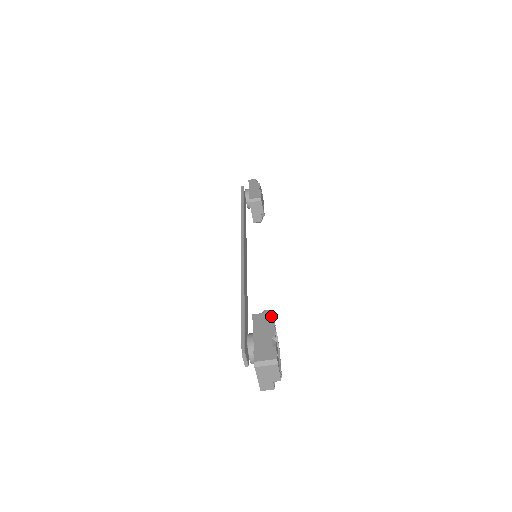
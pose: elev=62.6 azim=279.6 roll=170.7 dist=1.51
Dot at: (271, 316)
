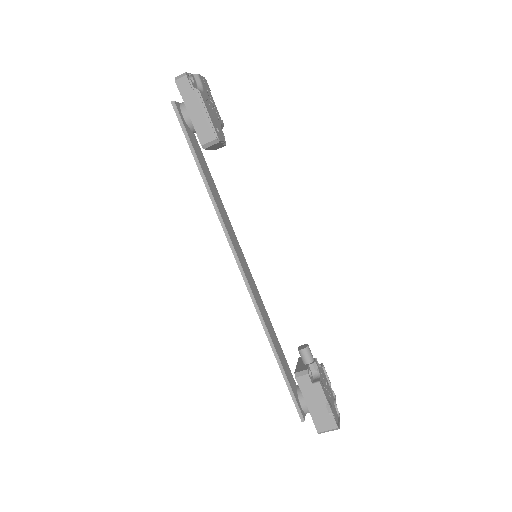
Dot at: (309, 355)
